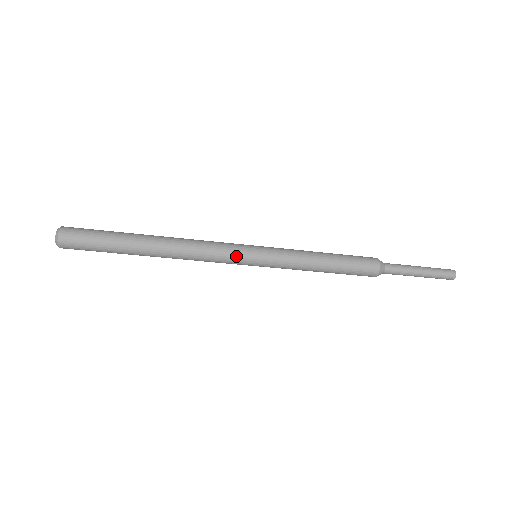
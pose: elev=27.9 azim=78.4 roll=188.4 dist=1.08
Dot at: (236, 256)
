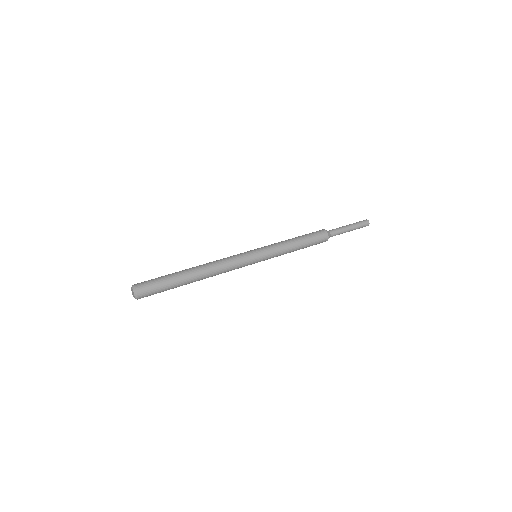
Dot at: (244, 266)
